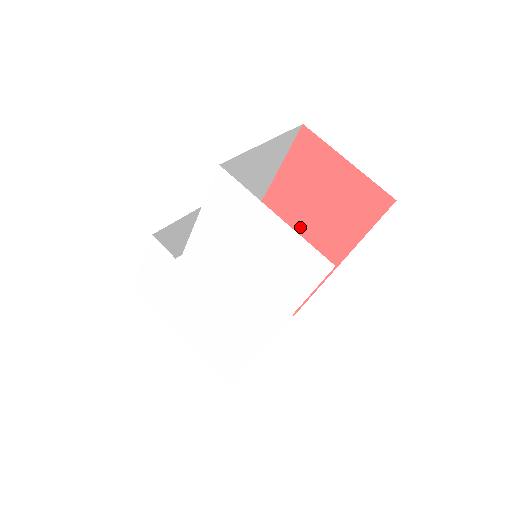
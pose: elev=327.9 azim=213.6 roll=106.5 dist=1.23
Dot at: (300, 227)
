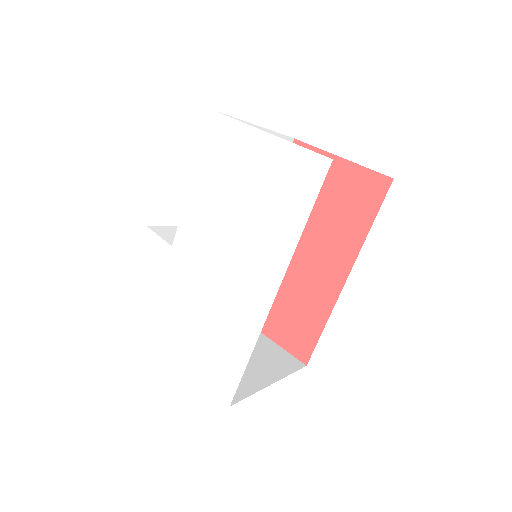
Dot at: (302, 245)
